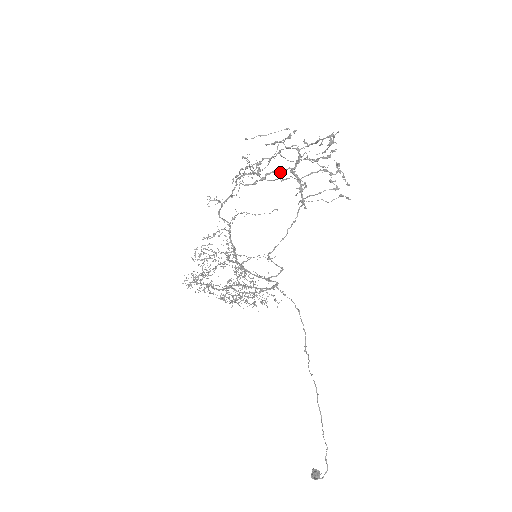
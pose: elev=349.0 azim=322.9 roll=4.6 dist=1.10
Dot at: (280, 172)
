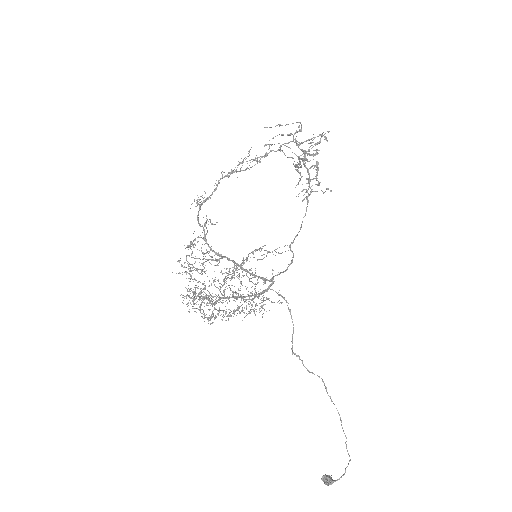
Dot at: occluded
